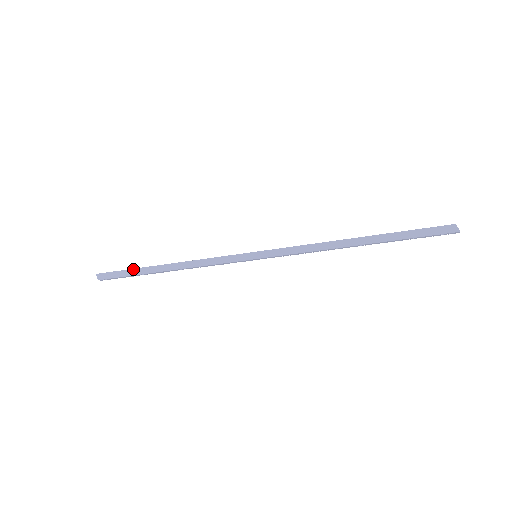
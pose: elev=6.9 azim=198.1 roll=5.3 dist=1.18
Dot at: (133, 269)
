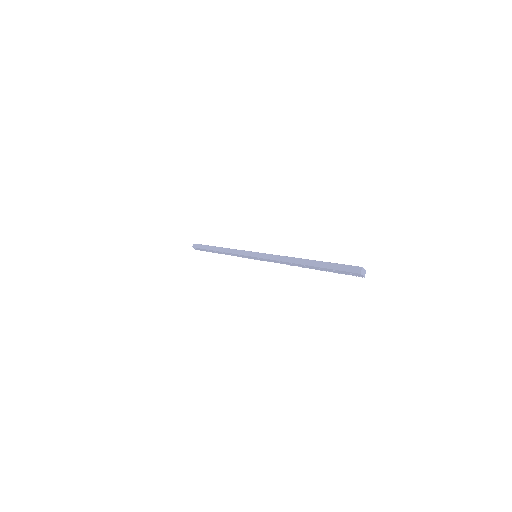
Dot at: (207, 245)
